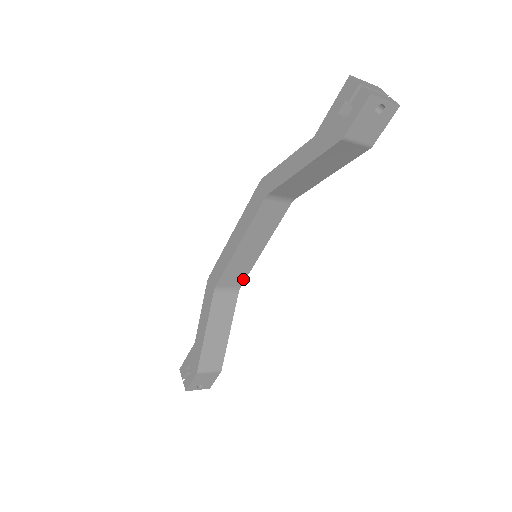
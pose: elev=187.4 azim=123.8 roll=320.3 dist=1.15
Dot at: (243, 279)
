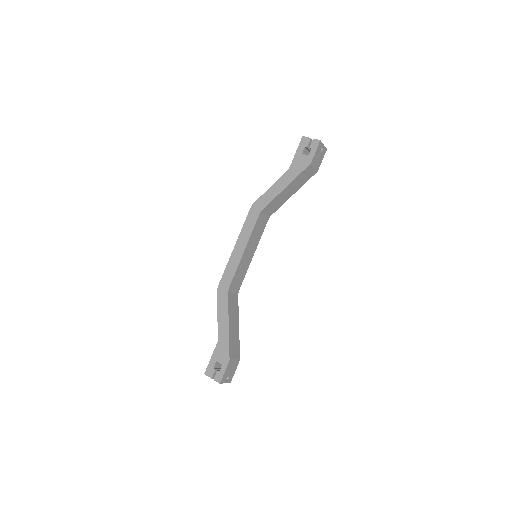
Dot at: (241, 283)
